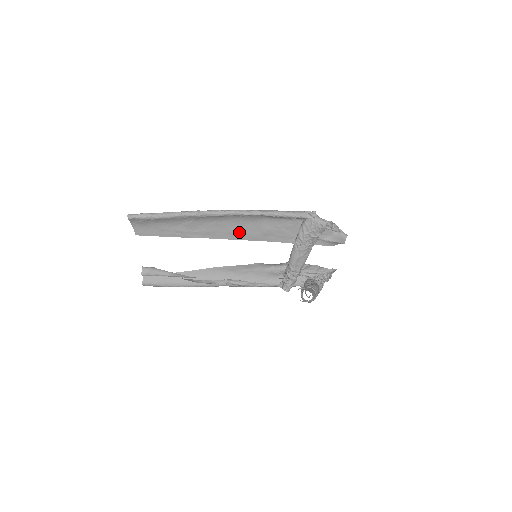
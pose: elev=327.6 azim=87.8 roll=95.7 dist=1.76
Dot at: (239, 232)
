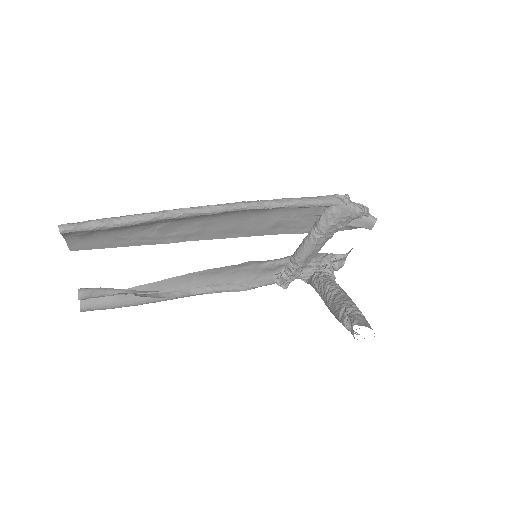
Dot at: (236, 228)
